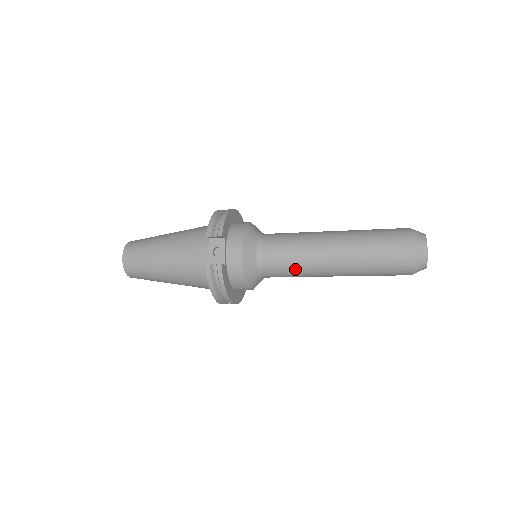
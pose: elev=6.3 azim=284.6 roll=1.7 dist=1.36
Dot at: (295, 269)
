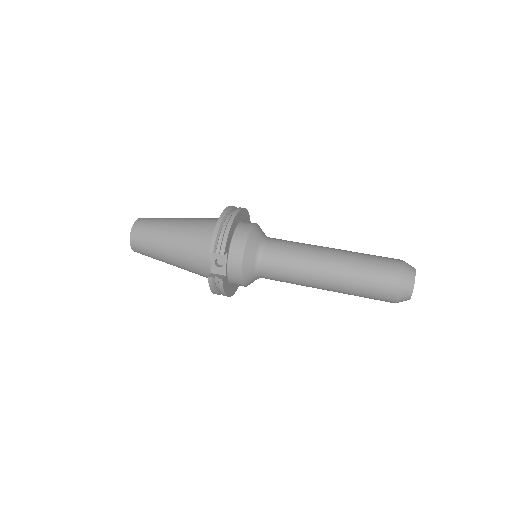
Dot at: (290, 282)
